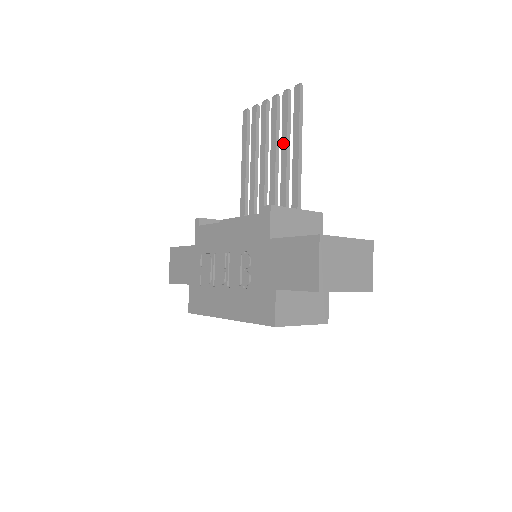
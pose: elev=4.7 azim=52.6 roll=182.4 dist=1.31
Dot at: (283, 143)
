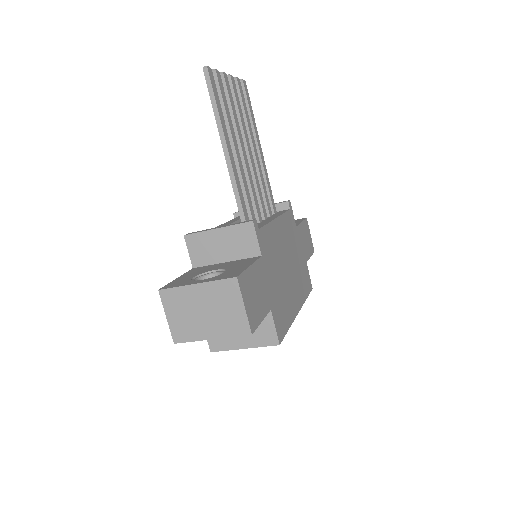
Dot at: (229, 136)
